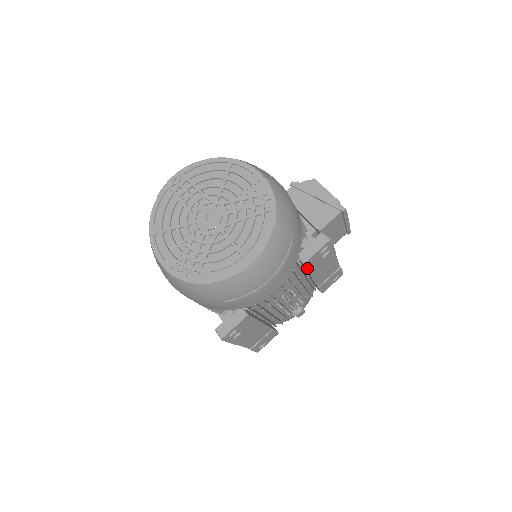
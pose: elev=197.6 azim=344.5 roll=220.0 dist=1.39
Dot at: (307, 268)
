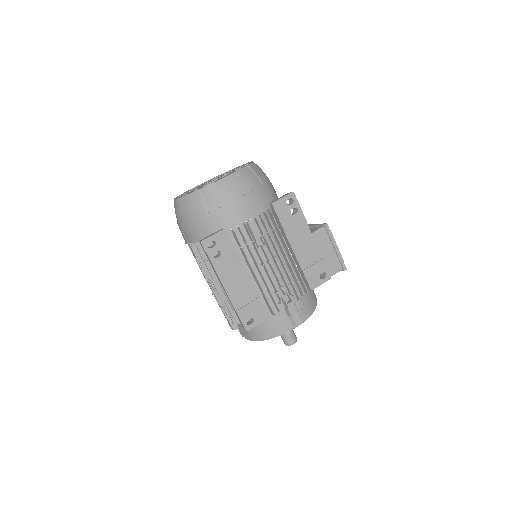
Dot at: (278, 215)
